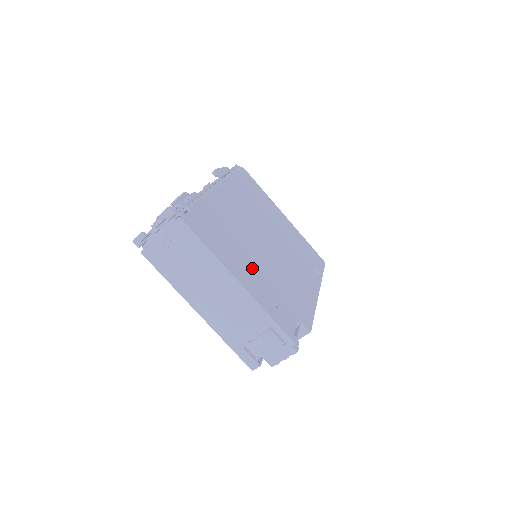
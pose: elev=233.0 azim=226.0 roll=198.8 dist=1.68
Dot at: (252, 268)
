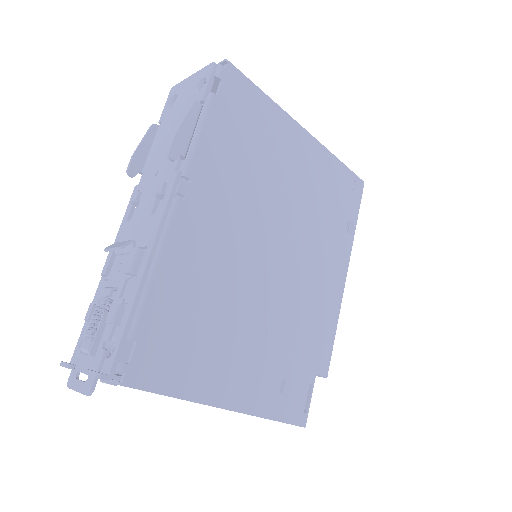
Dot at: (247, 352)
